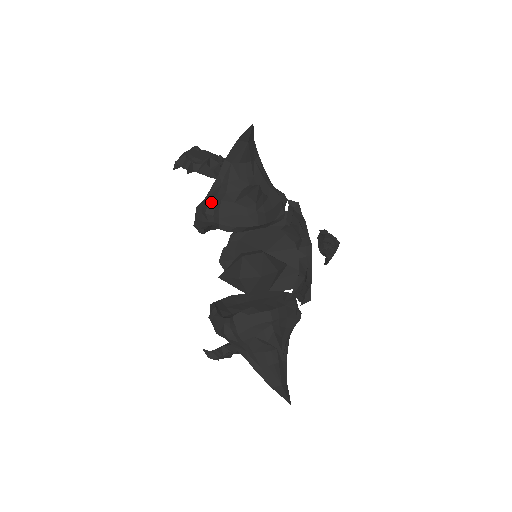
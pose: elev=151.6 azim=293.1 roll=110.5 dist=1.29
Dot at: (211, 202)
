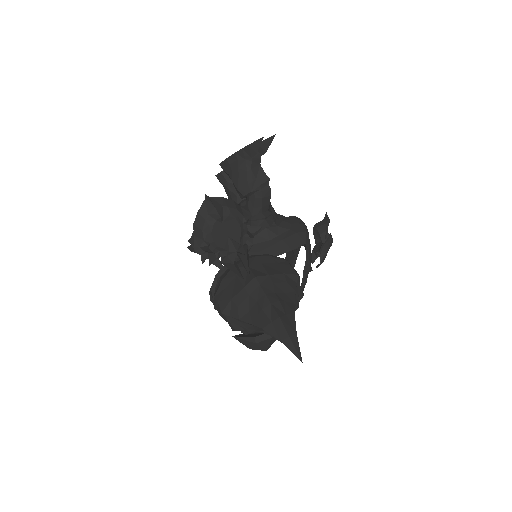
Dot at: (240, 330)
